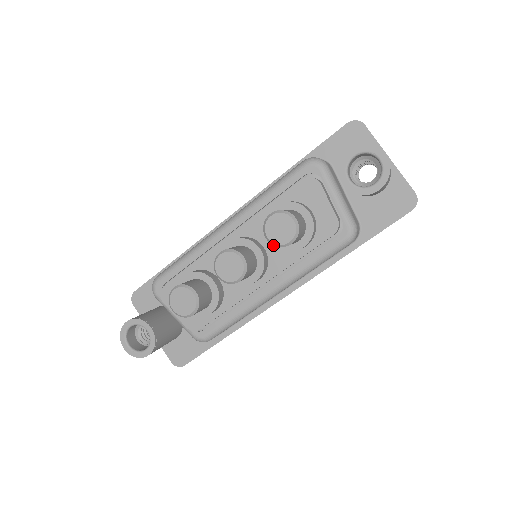
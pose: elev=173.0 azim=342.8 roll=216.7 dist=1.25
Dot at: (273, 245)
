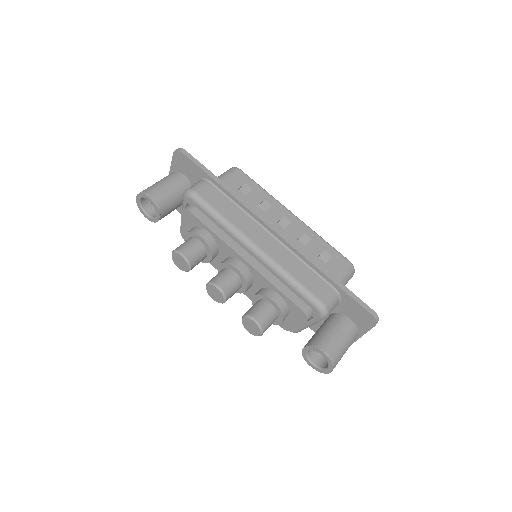
Dot at: (252, 299)
